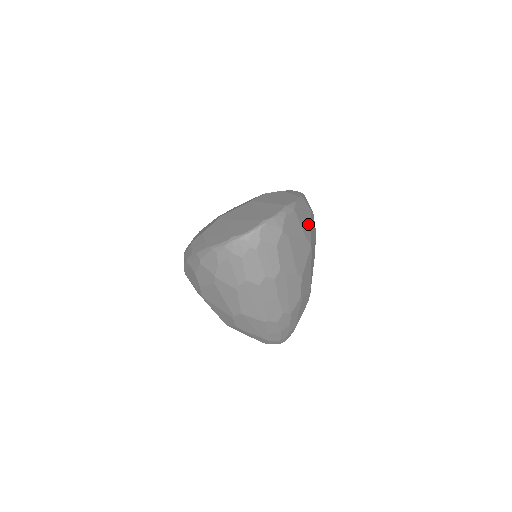
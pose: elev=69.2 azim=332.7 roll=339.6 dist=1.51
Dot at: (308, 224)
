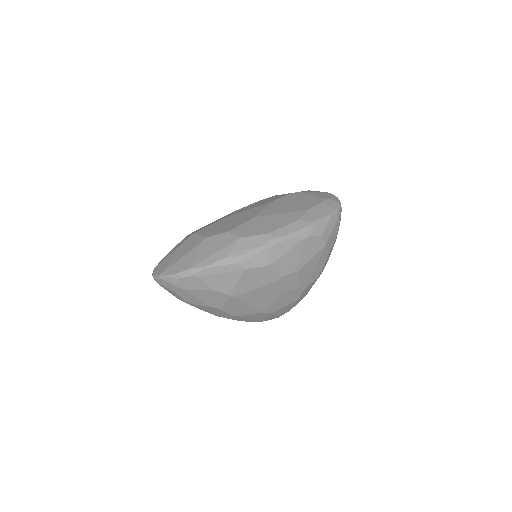
Dot at: (231, 281)
